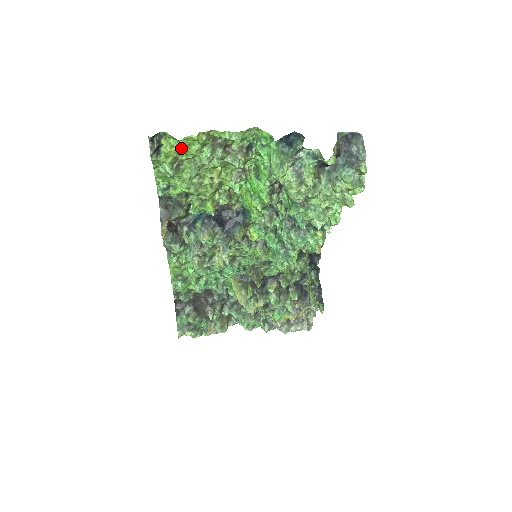
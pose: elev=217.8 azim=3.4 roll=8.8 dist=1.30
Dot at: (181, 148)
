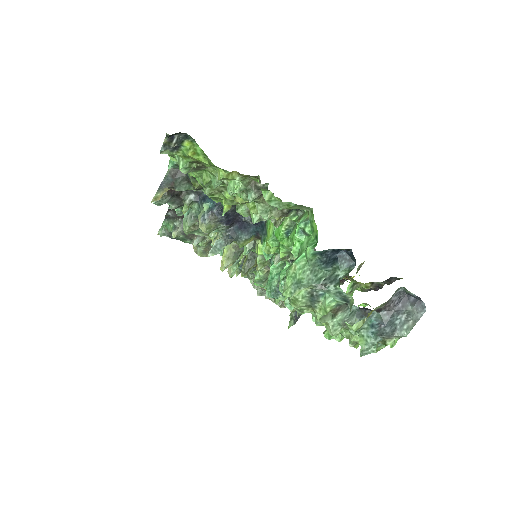
Dot at: (207, 162)
